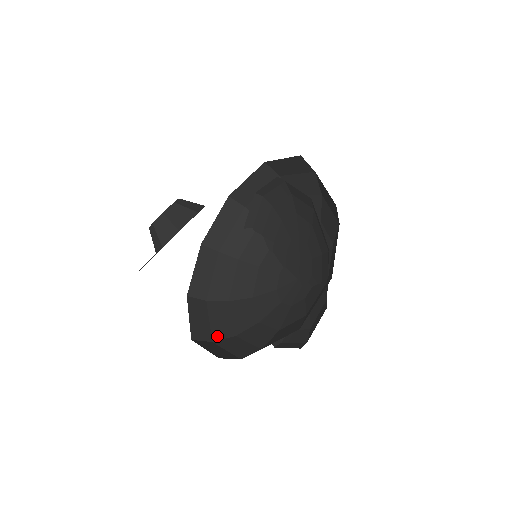
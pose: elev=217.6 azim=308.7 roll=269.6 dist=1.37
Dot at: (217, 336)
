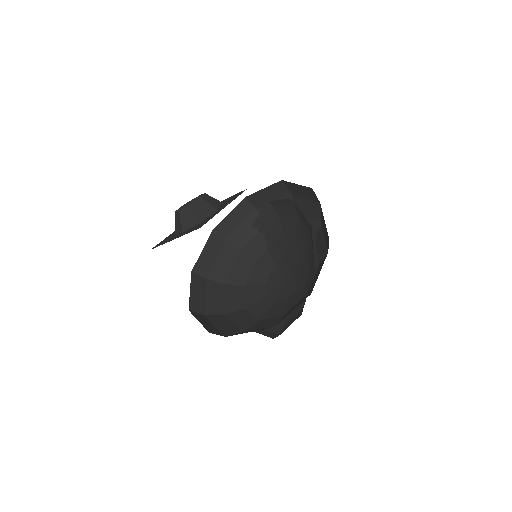
Dot at: (209, 311)
